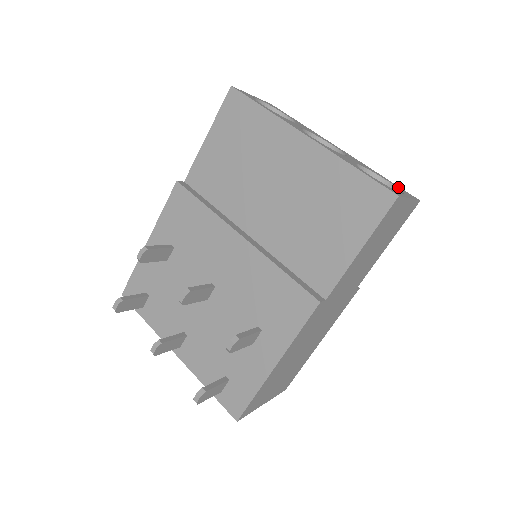
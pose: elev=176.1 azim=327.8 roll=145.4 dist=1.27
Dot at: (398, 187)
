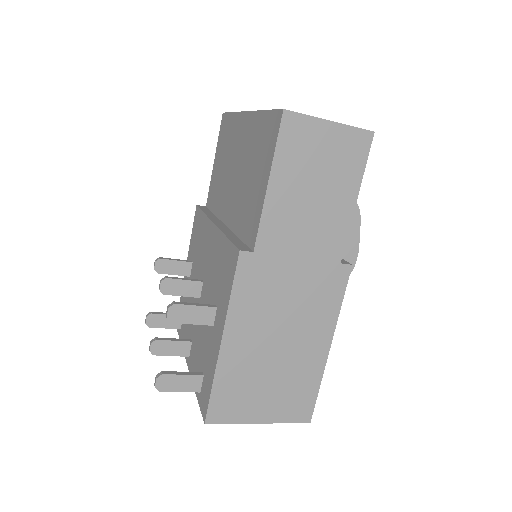
Dot at: occluded
